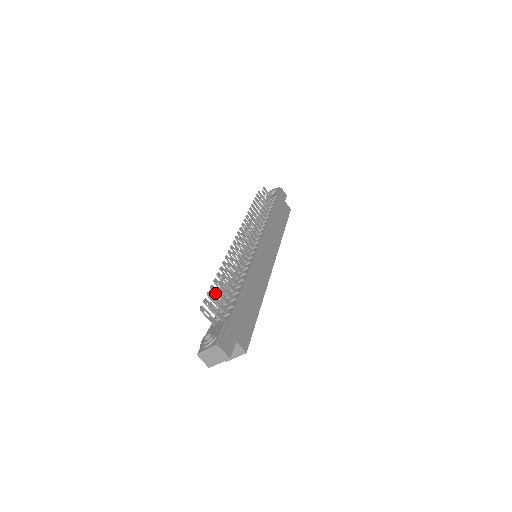
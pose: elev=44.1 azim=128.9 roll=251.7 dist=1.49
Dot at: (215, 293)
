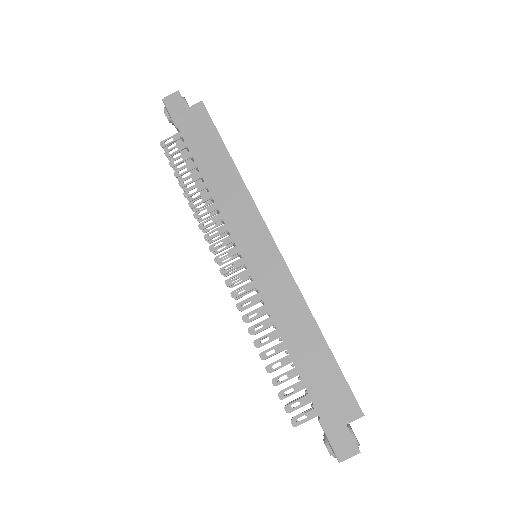
Dot at: occluded
